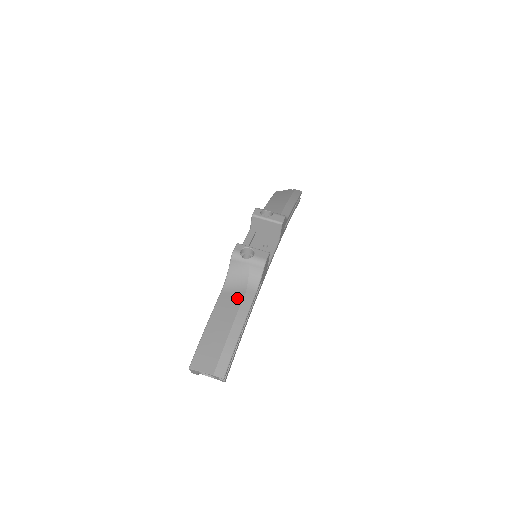
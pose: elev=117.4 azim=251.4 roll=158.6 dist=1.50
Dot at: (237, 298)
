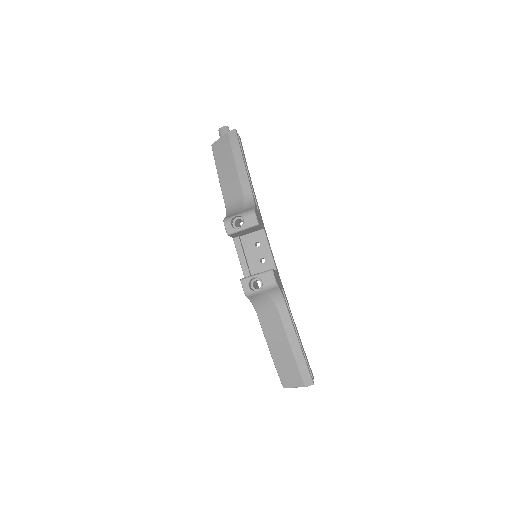
Dot at: (276, 320)
